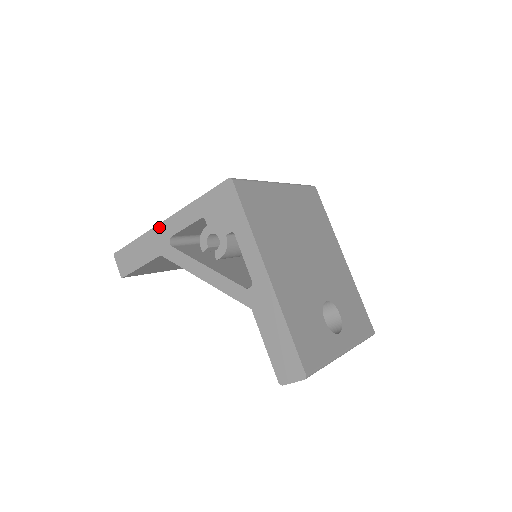
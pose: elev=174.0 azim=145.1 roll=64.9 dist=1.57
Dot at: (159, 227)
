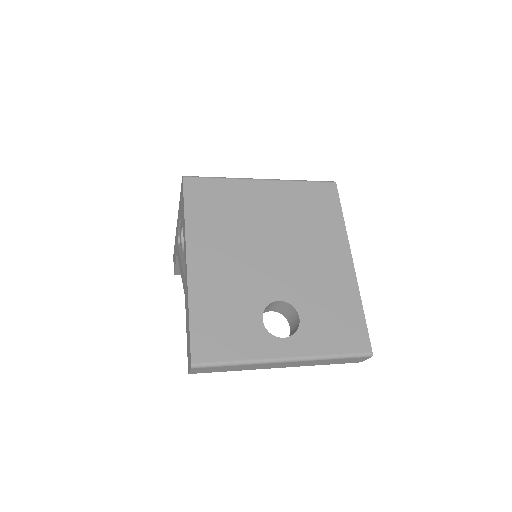
Dot at: (176, 229)
